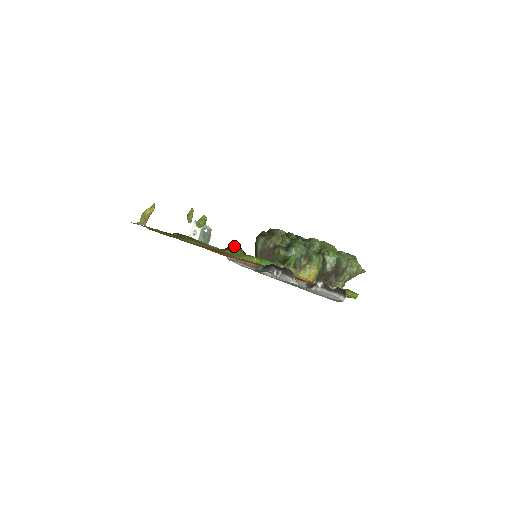
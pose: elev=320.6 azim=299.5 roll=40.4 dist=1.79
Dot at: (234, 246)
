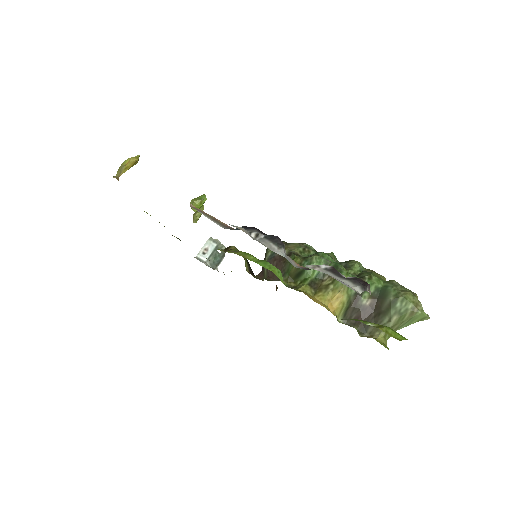
Dot at: (234, 246)
